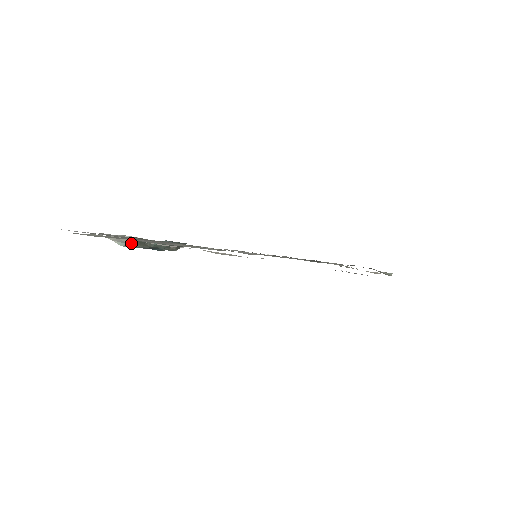
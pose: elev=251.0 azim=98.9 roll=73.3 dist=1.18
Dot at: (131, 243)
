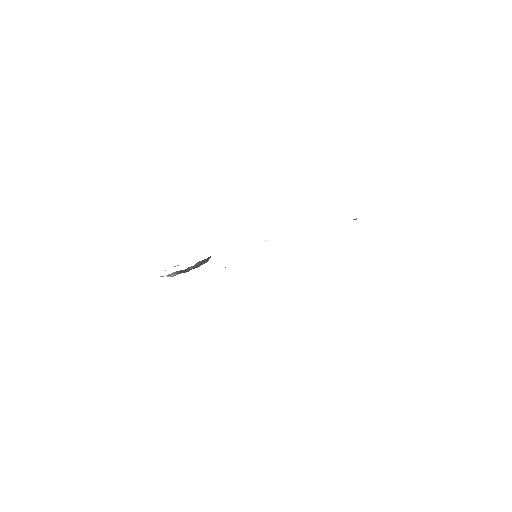
Dot at: occluded
